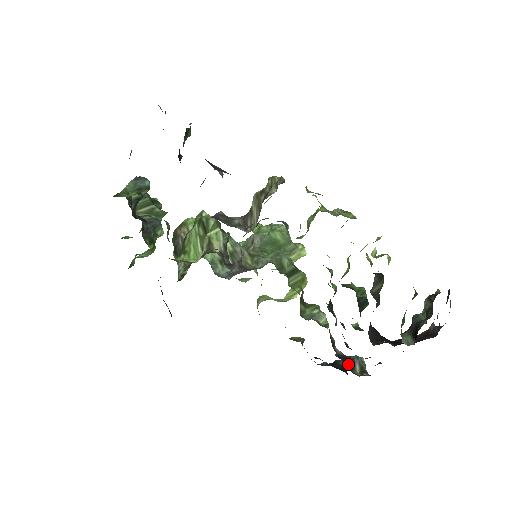
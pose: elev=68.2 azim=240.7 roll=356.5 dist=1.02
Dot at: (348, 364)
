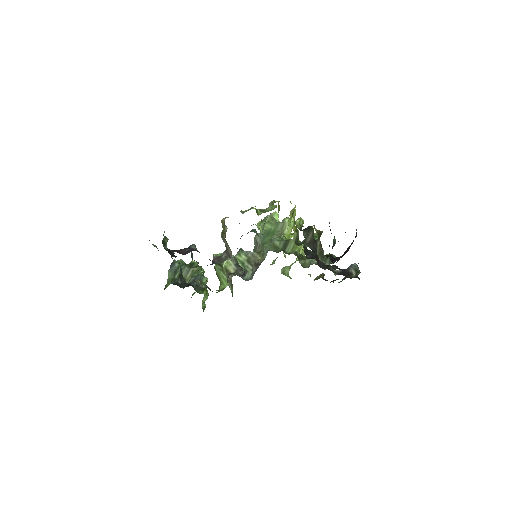
Dot at: (347, 274)
